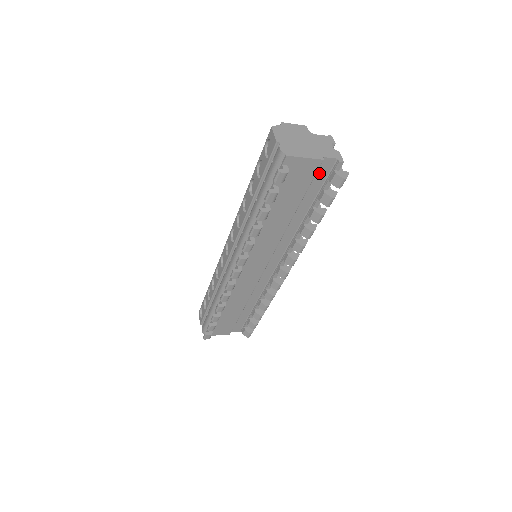
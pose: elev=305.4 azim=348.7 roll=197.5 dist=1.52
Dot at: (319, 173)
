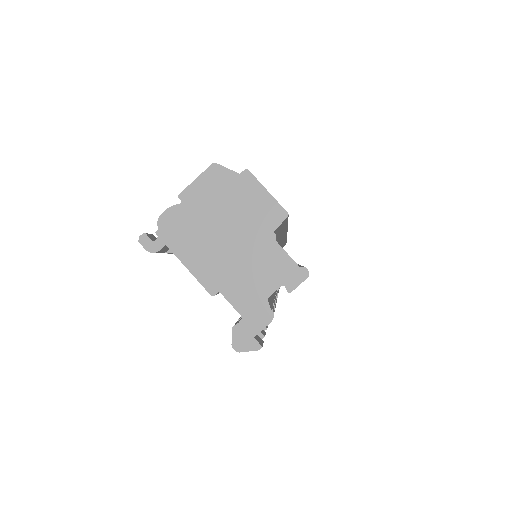
Dot at: occluded
